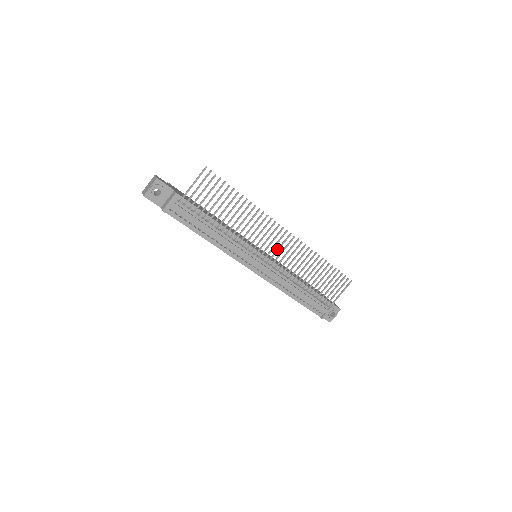
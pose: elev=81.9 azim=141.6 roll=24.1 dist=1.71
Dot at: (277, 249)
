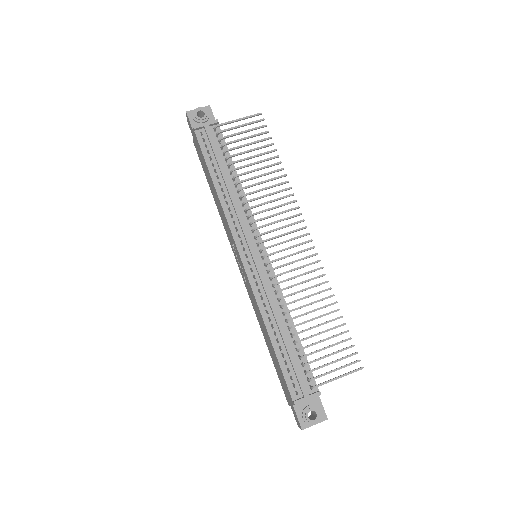
Dot at: occluded
